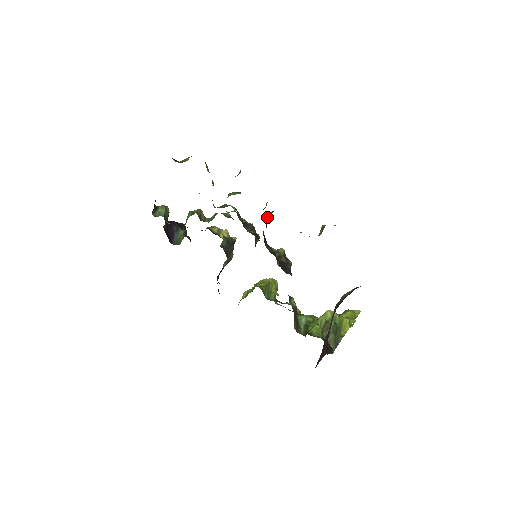
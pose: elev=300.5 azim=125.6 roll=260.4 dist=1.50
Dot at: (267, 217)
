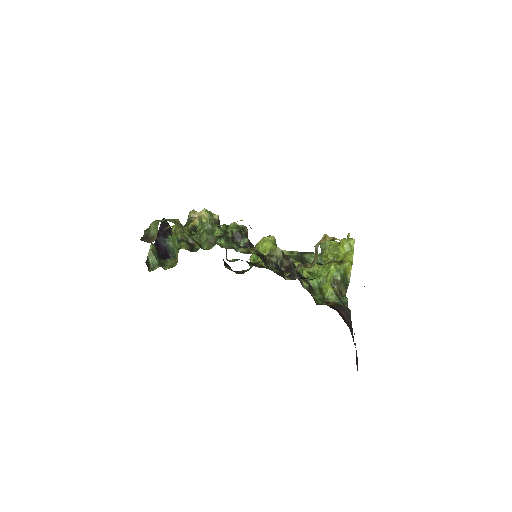
Dot at: (262, 256)
